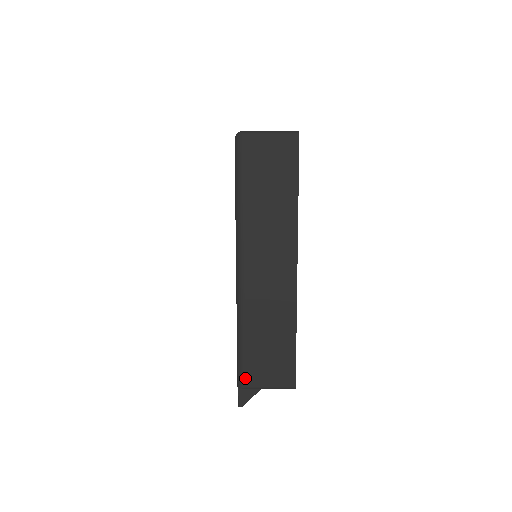
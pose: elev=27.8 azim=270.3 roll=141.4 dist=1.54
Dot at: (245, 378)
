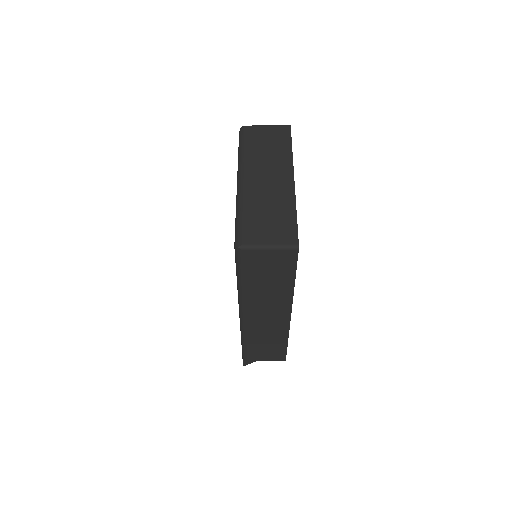
Dot at: (248, 358)
